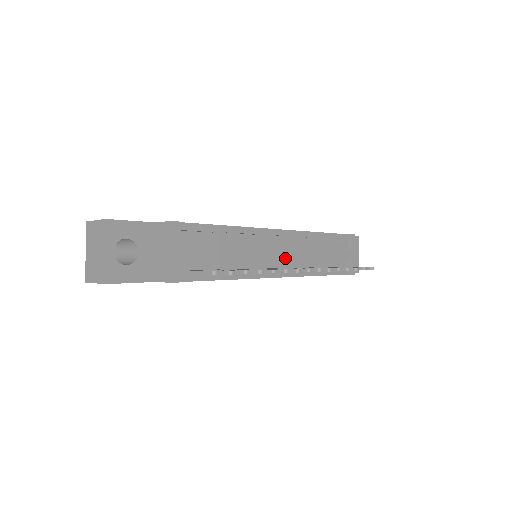
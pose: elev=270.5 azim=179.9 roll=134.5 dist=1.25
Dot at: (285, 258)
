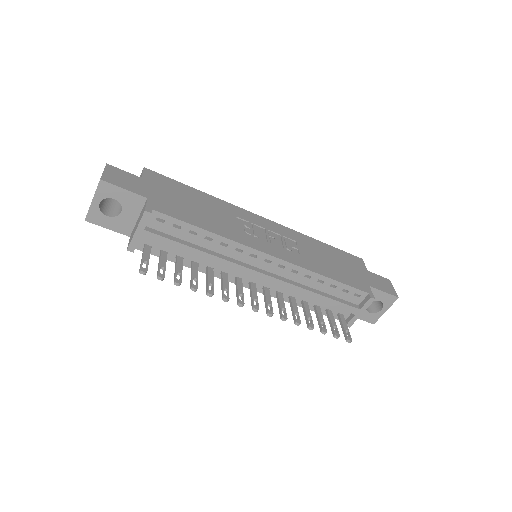
Dot at: occluded
